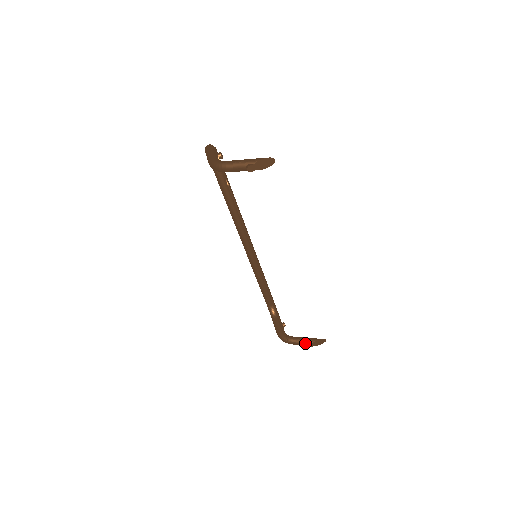
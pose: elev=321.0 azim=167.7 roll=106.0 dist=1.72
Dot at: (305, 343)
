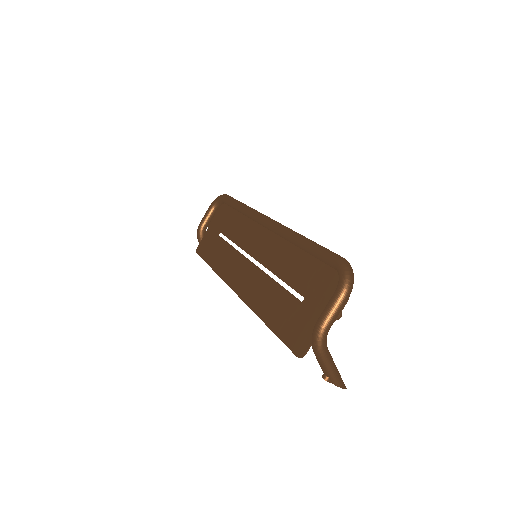
Dot at: occluded
